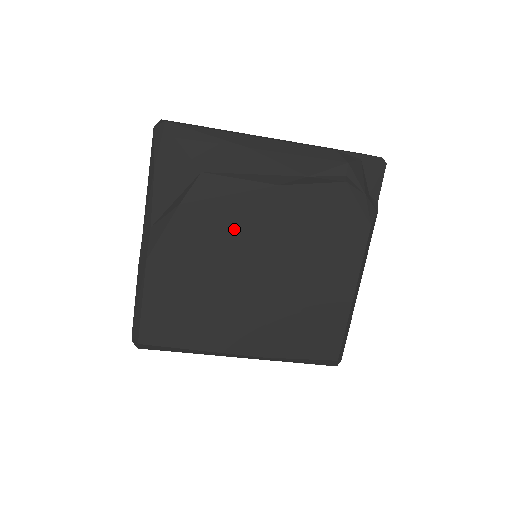
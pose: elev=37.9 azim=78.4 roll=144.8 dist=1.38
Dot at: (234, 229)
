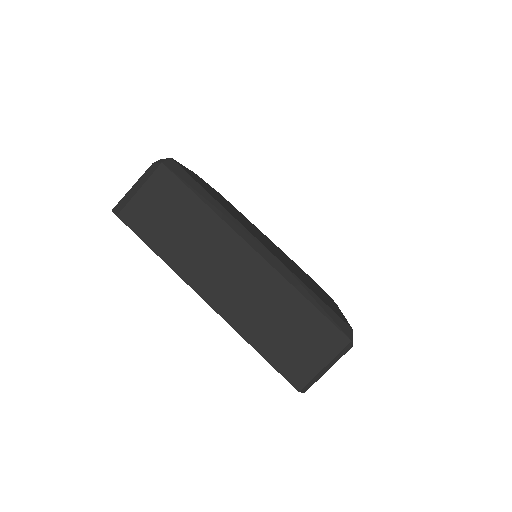
Dot at: (252, 225)
